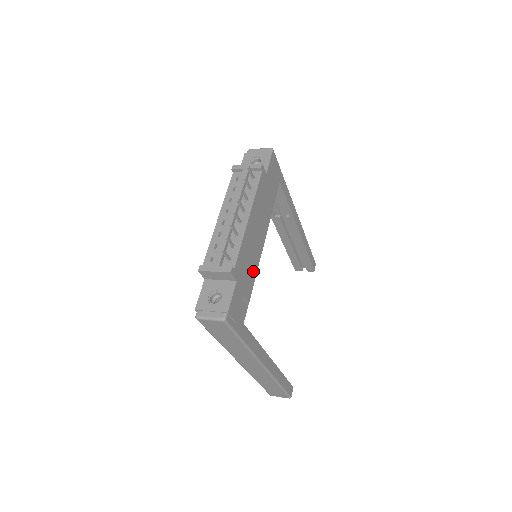
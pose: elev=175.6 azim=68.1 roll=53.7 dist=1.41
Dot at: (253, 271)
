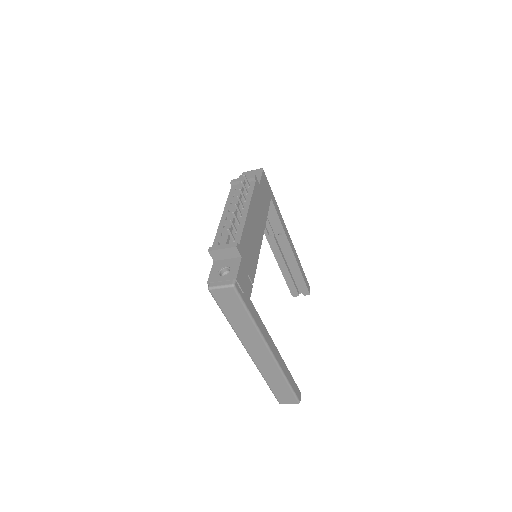
Dot at: (255, 258)
